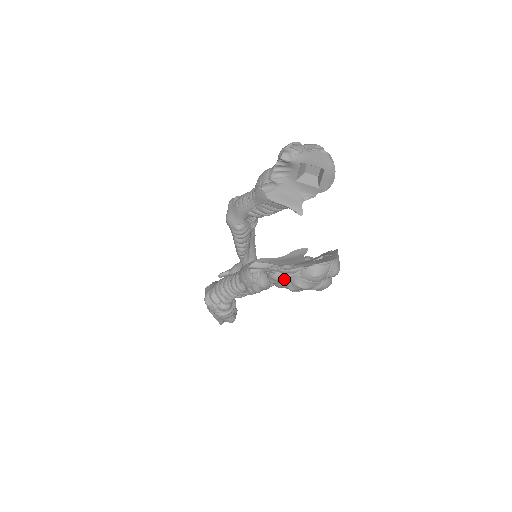
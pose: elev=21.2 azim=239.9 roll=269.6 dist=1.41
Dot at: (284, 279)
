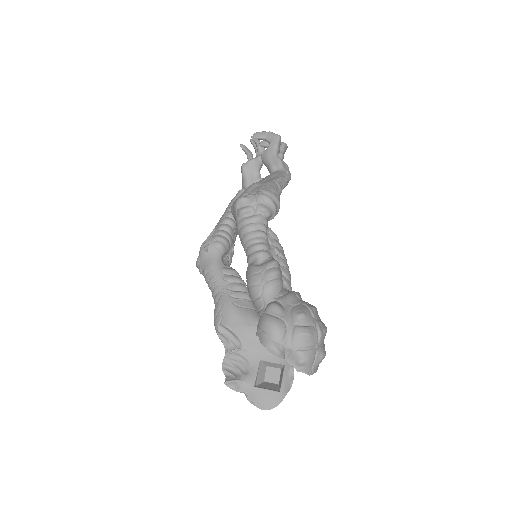
Dot at: occluded
